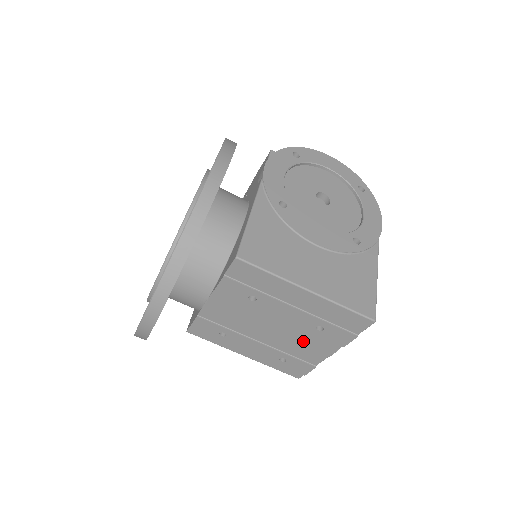
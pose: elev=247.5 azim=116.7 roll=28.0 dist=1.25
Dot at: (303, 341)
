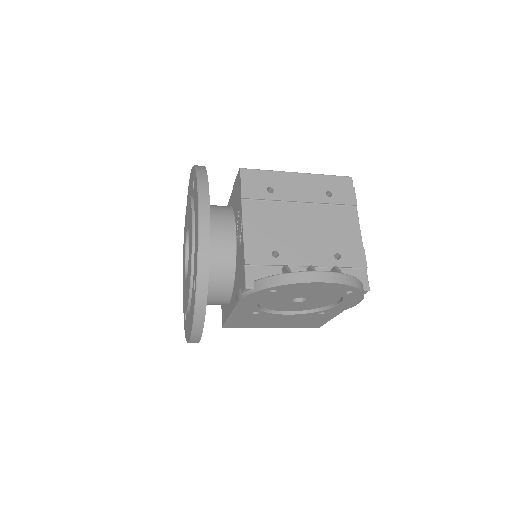
Dot at: occluded
